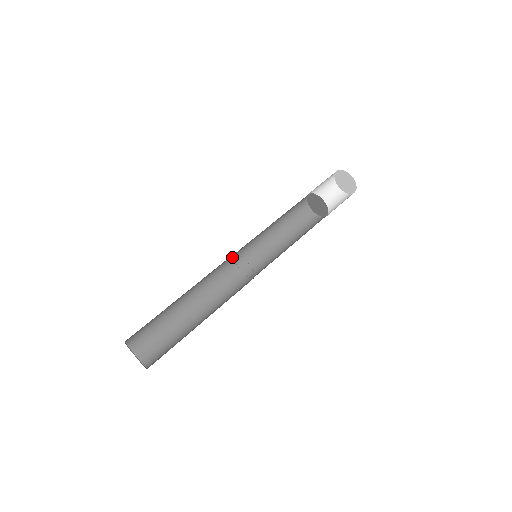
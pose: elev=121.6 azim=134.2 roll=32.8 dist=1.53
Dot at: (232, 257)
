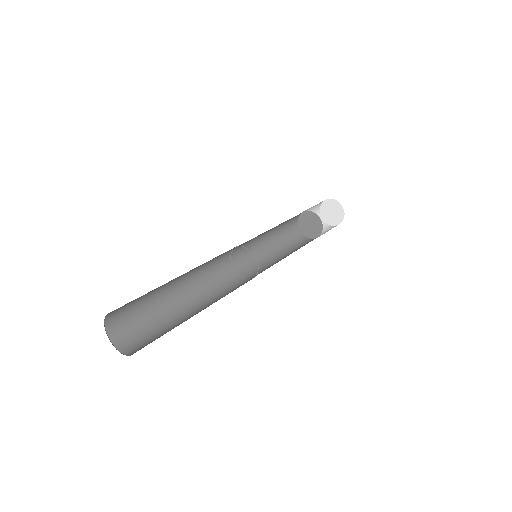
Dot at: (229, 259)
